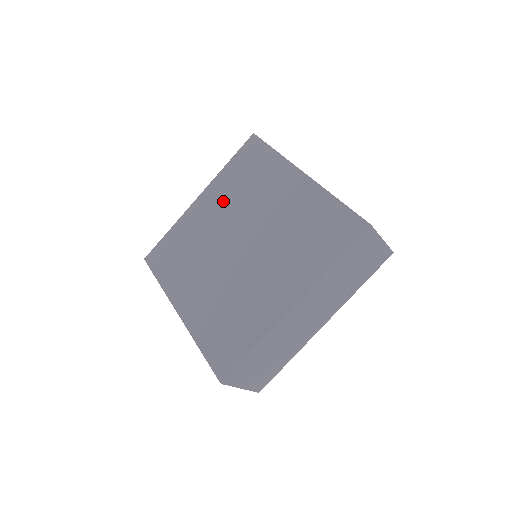
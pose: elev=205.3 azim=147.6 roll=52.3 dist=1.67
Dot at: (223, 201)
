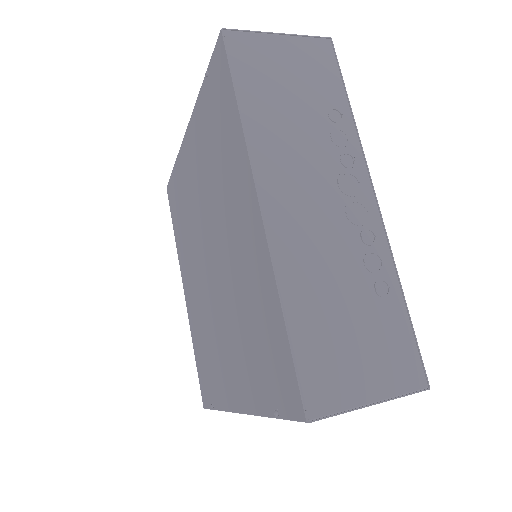
Dot at: (200, 166)
